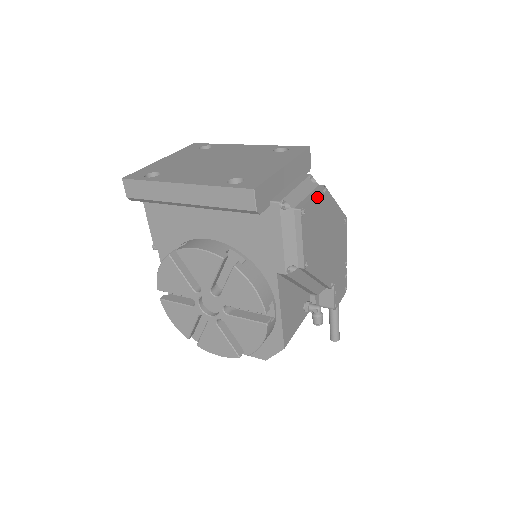
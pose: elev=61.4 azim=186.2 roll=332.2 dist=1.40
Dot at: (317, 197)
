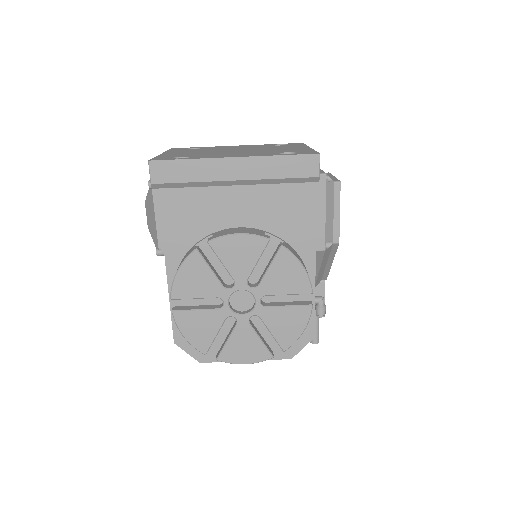
Dot at: occluded
